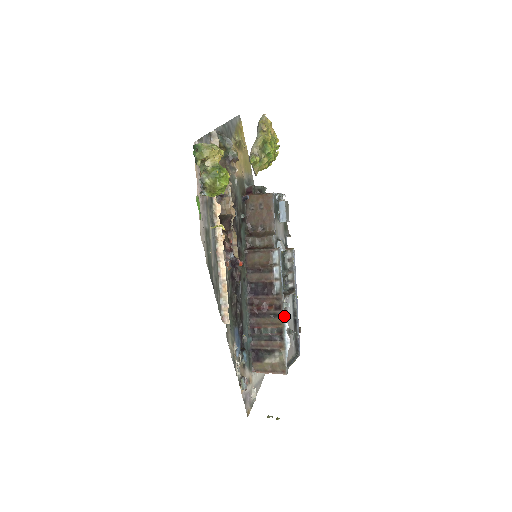
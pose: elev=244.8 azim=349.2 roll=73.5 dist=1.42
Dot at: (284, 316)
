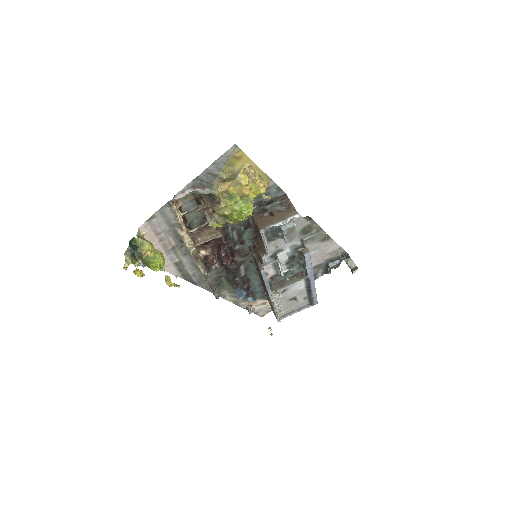
Dot at: (272, 301)
